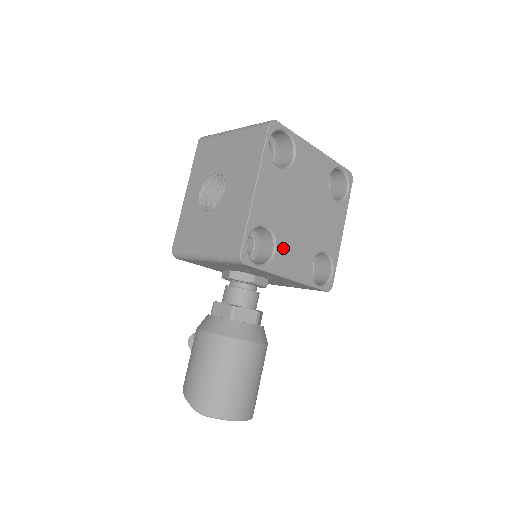
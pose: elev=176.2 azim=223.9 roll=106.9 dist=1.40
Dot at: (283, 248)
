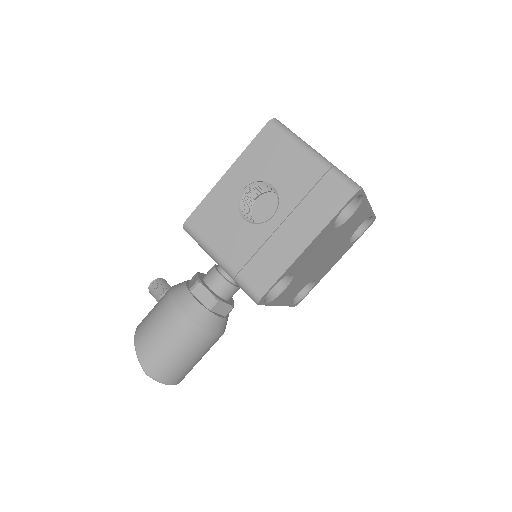
Dot at: (291, 286)
